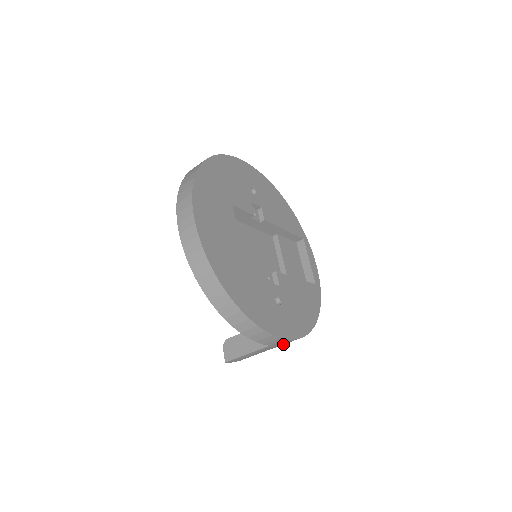
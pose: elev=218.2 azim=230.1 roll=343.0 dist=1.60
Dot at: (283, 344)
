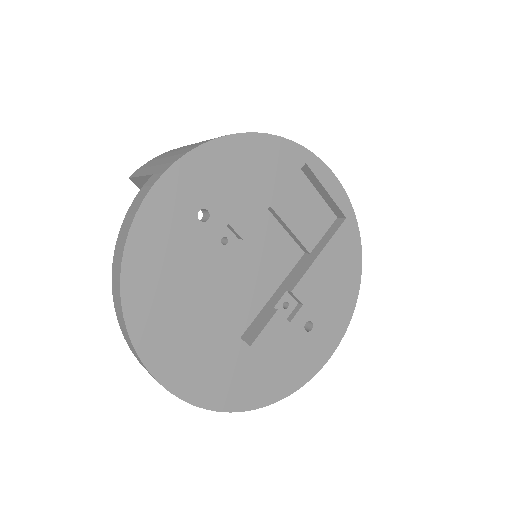
Dot at: occluded
